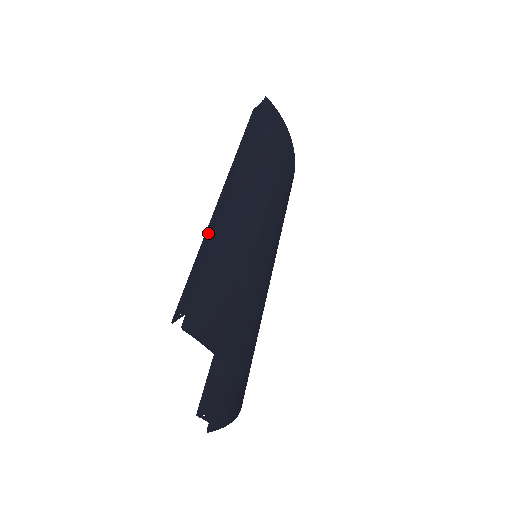
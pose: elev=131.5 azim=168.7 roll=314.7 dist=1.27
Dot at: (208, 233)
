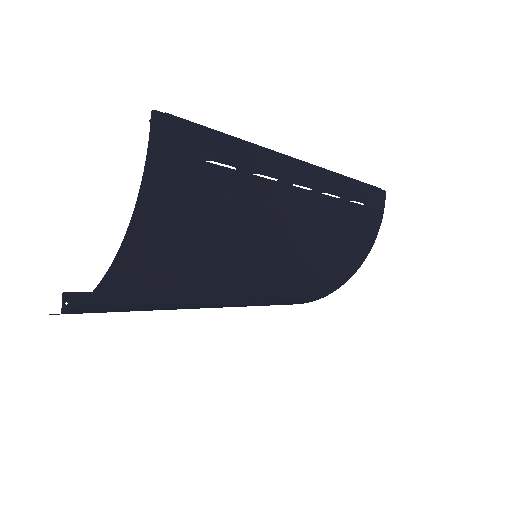
Dot at: occluded
